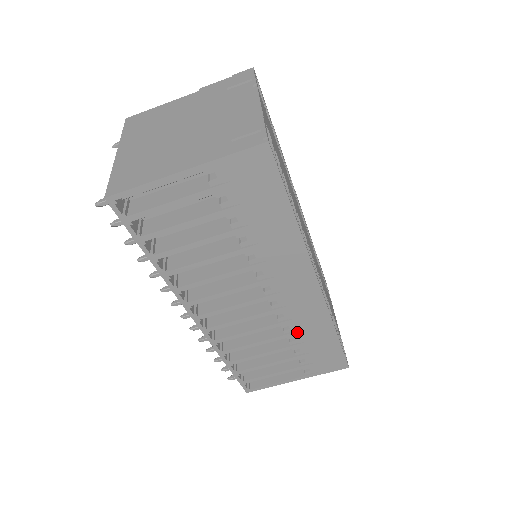
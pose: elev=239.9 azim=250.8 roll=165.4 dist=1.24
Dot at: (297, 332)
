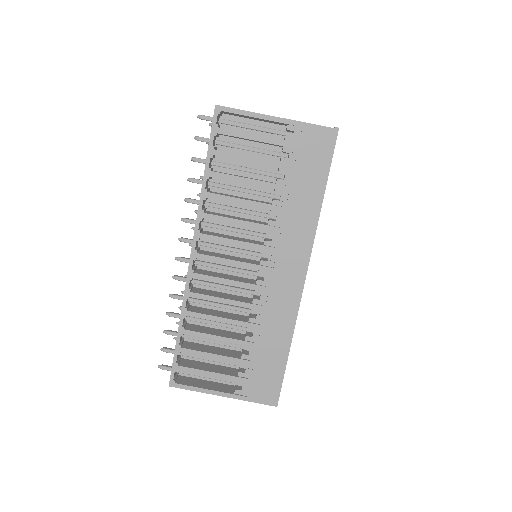
Dot at: (260, 325)
